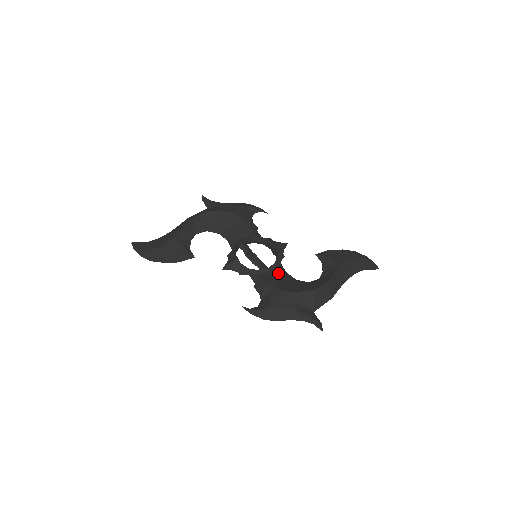
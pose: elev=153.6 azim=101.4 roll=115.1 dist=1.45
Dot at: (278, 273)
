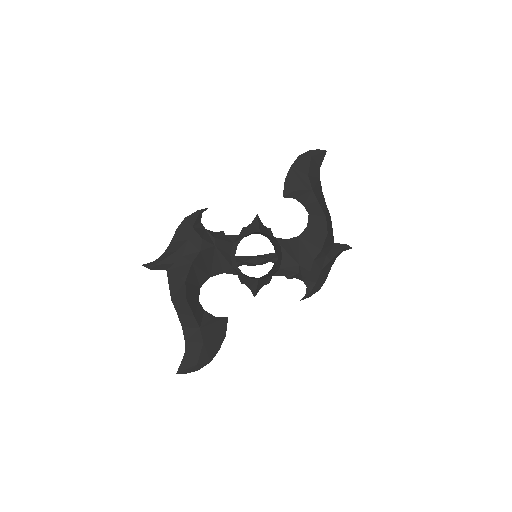
Dot at: (288, 249)
